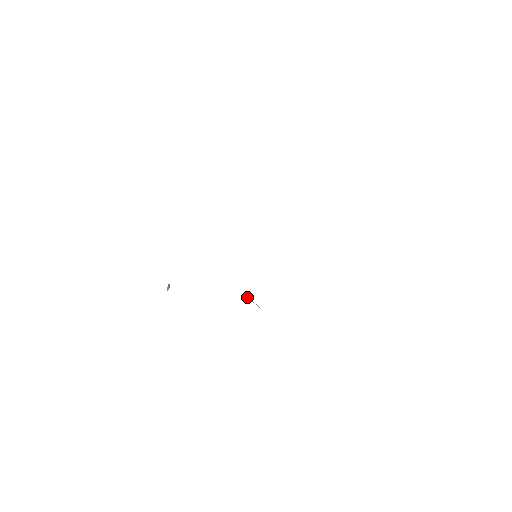
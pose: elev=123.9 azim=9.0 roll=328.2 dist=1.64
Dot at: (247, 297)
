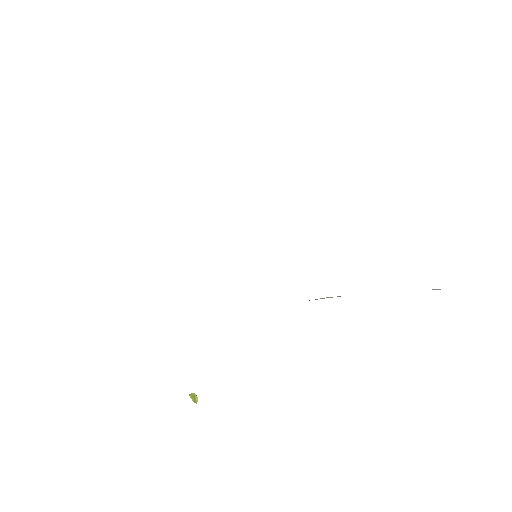
Dot at: (316, 299)
